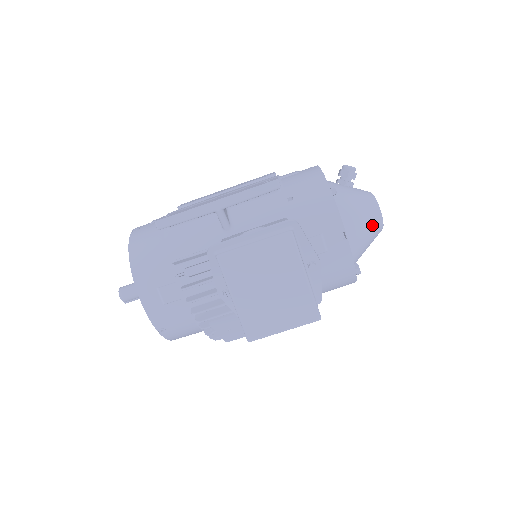
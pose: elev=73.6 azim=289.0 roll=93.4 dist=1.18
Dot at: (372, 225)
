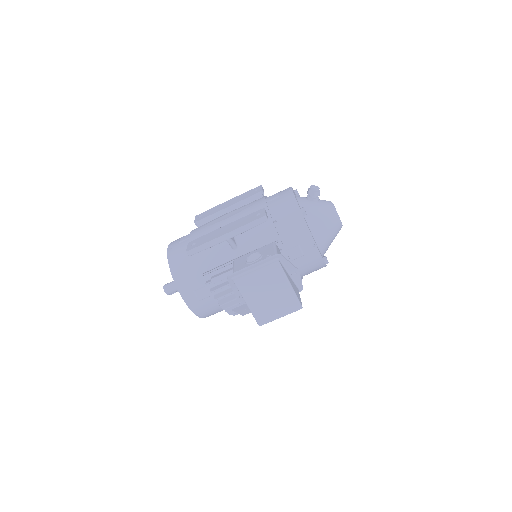
Dot at: (334, 228)
